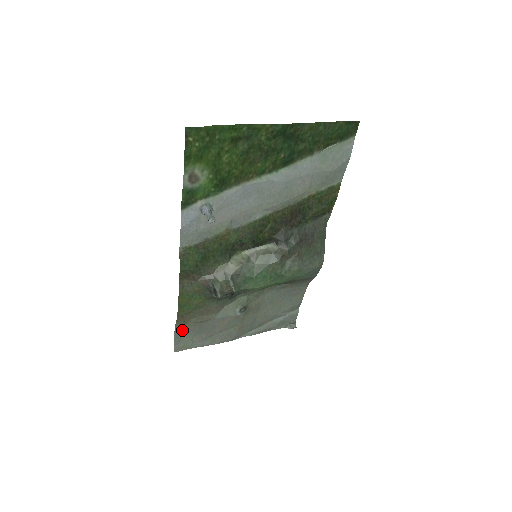
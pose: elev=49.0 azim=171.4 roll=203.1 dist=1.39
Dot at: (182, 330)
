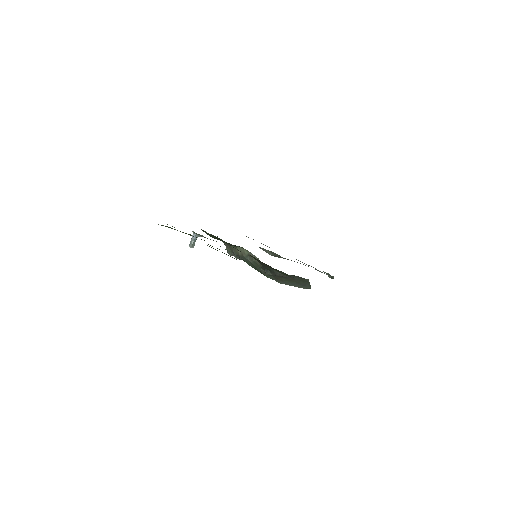
Dot at: occluded
